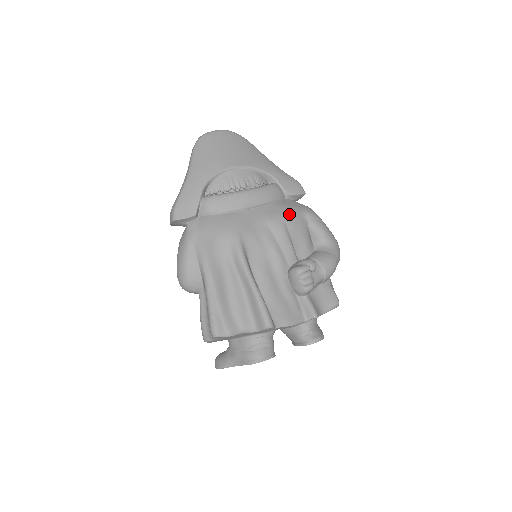
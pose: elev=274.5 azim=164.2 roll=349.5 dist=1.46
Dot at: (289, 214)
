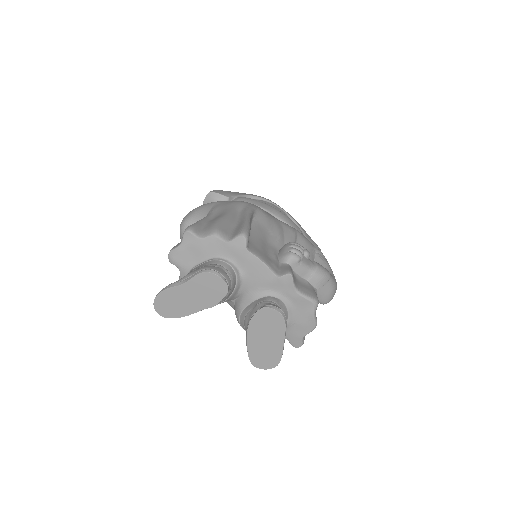
Dot at: (303, 235)
